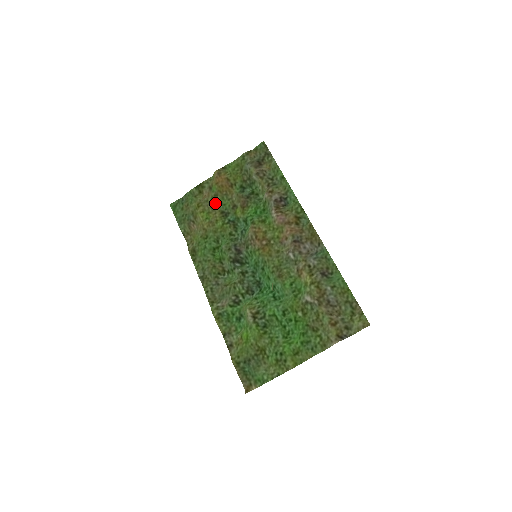
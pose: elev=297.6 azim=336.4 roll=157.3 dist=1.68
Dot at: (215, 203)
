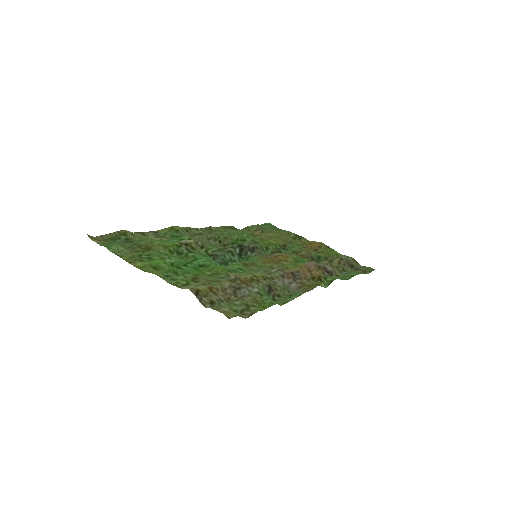
Dot at: (291, 241)
